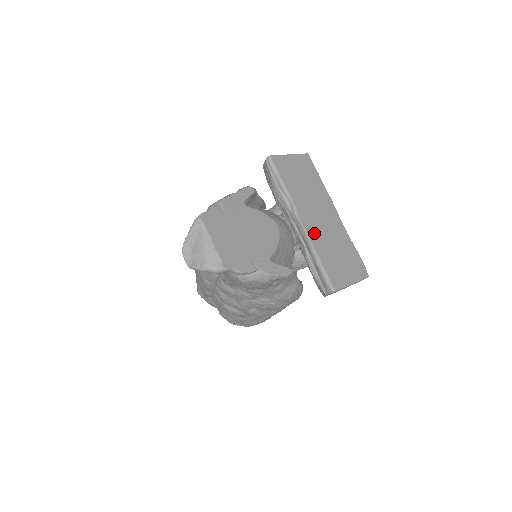
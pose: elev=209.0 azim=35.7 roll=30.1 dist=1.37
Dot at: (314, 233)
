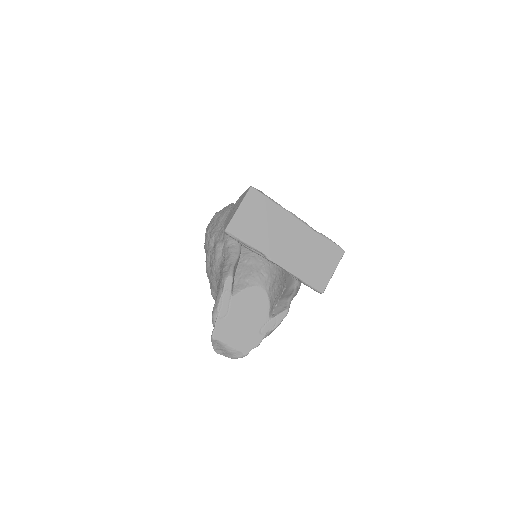
Dot at: (289, 262)
